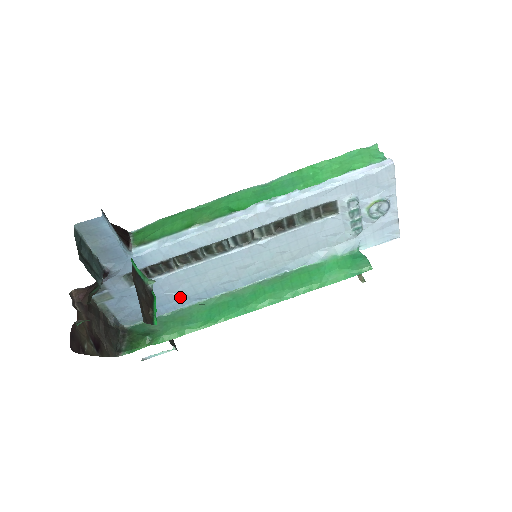
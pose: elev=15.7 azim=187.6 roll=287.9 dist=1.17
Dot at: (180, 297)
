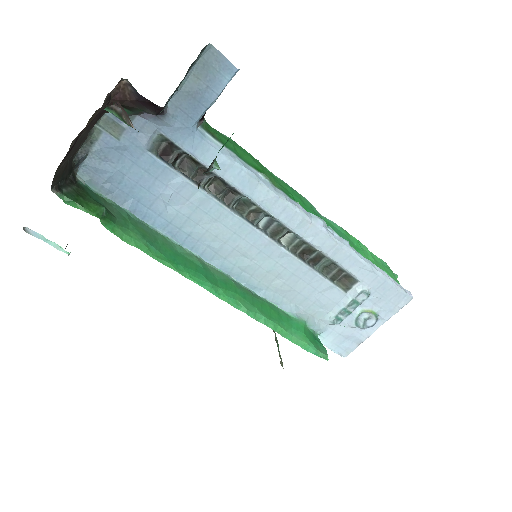
Dot at: (164, 214)
